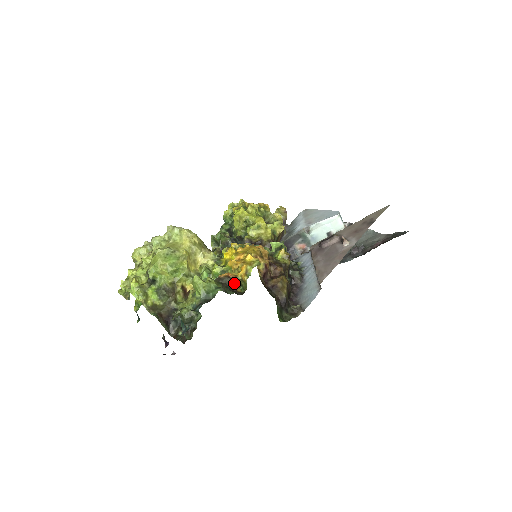
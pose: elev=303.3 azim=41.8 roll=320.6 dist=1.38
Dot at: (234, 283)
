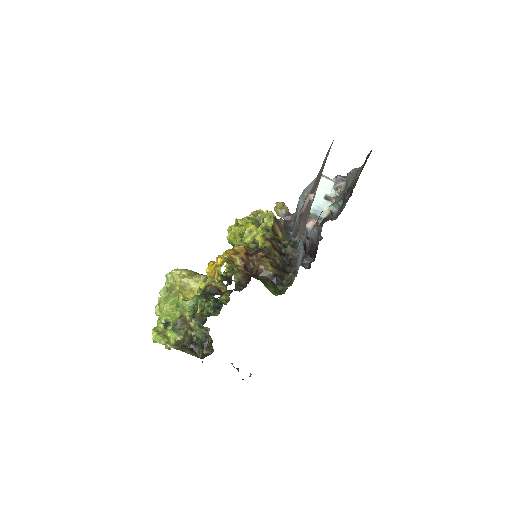
Dot at: (215, 288)
